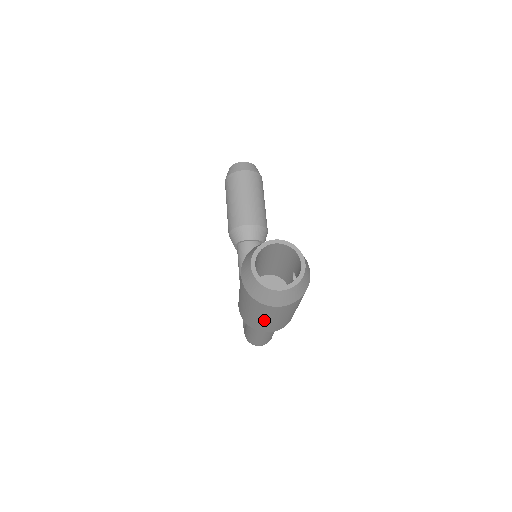
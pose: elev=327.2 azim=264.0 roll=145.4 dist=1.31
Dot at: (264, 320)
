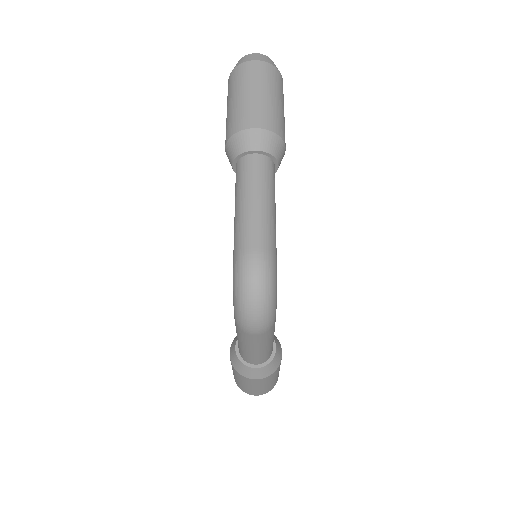
Dot at: (246, 95)
